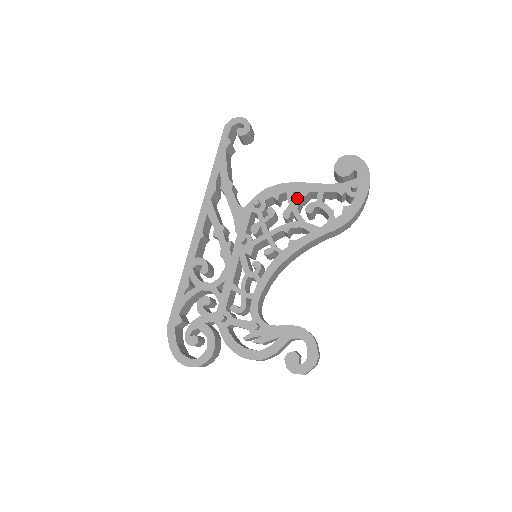
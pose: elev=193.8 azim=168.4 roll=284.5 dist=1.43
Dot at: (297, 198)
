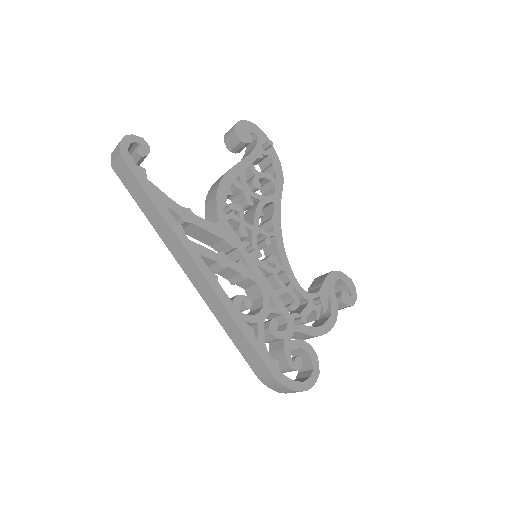
Dot at: (243, 182)
